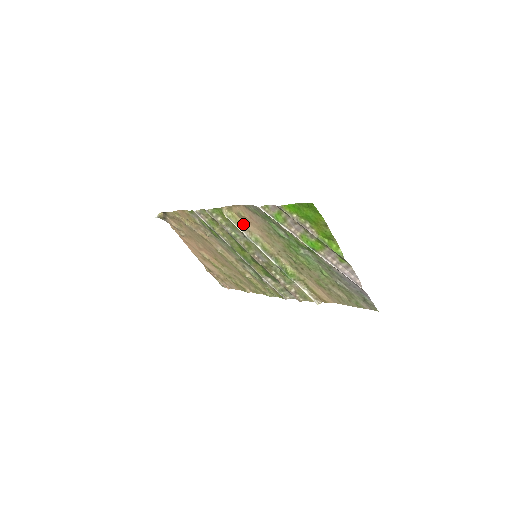
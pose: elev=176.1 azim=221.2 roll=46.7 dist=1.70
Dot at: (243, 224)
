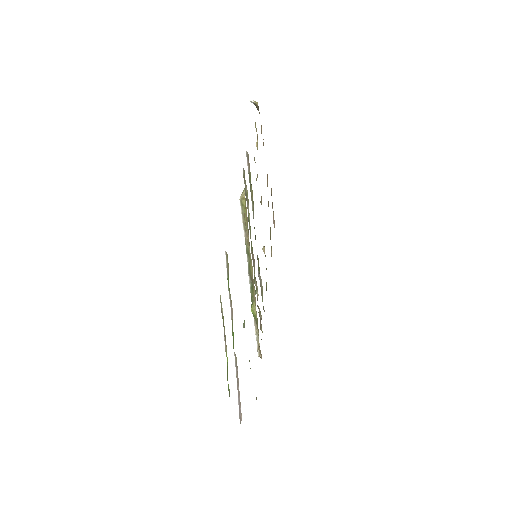
Dot at: occluded
